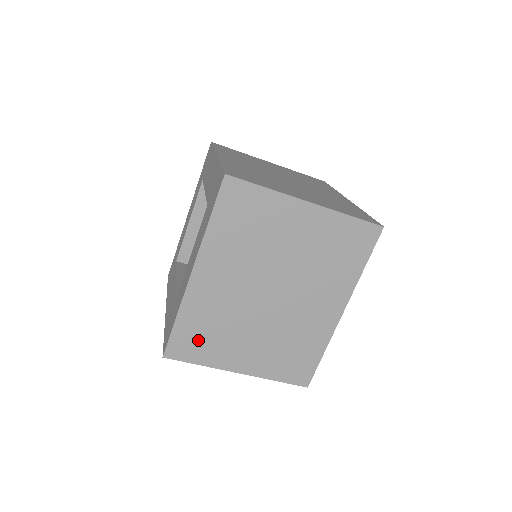
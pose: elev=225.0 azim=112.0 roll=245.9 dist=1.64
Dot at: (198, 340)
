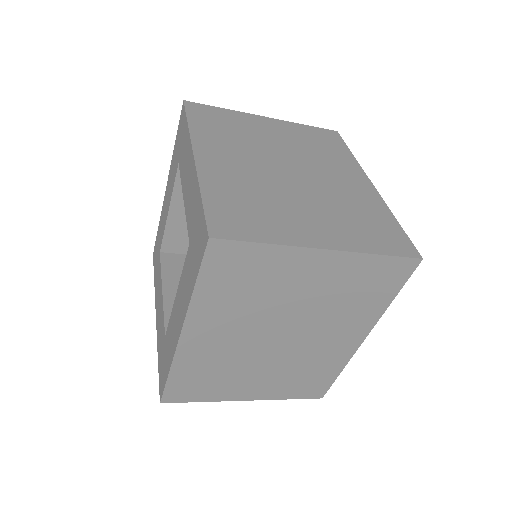
Dot at: (198, 385)
